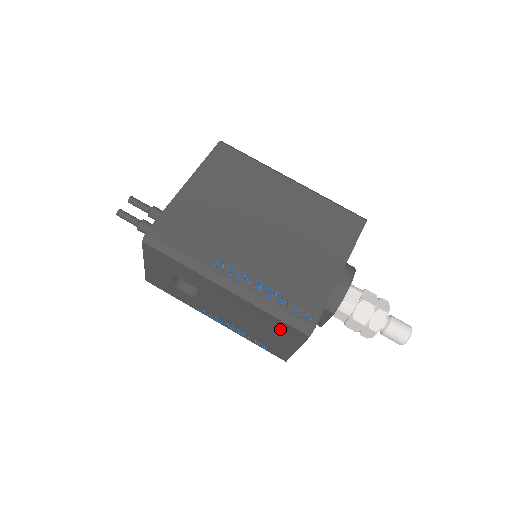
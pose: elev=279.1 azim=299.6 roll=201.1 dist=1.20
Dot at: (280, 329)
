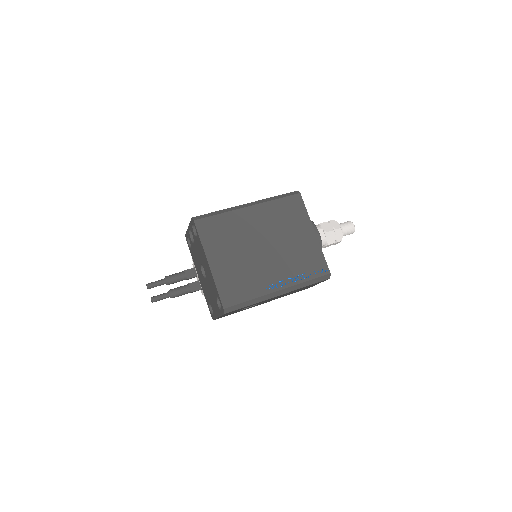
Dot at: (311, 285)
